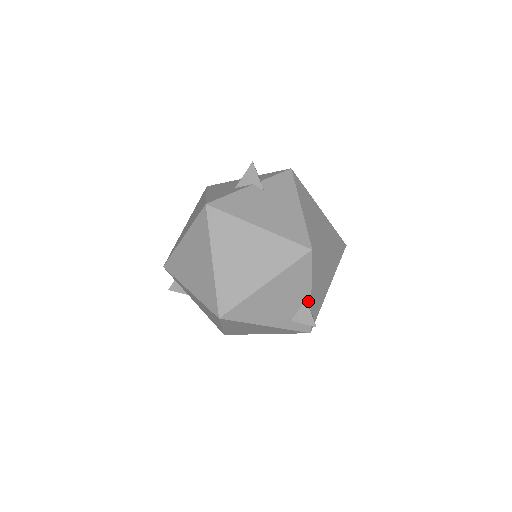
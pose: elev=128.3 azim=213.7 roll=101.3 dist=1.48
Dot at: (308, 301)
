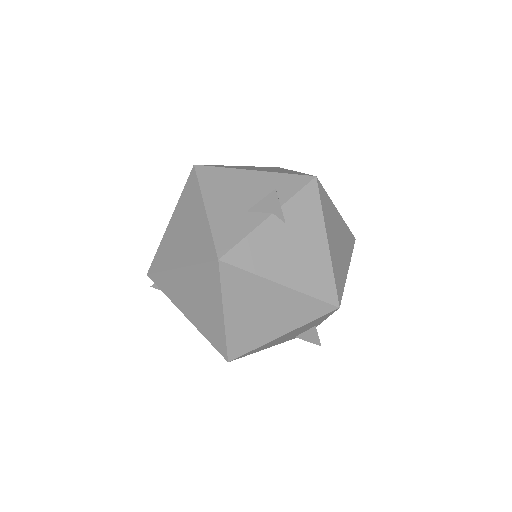
Dot at: (317, 325)
